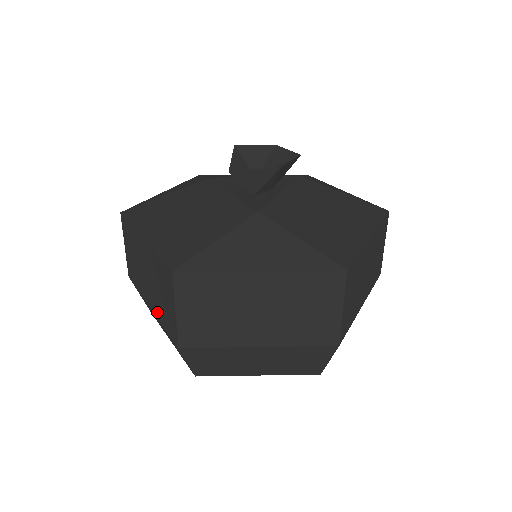
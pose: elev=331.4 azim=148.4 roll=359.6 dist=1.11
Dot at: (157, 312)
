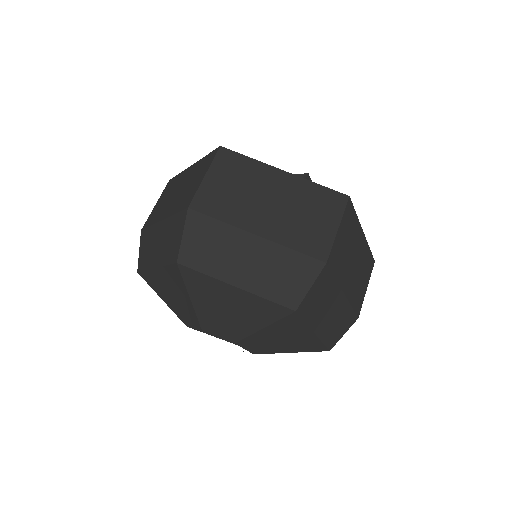
Dot at: (172, 211)
